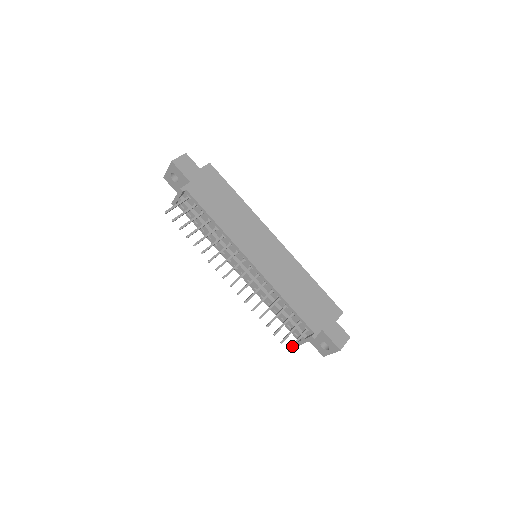
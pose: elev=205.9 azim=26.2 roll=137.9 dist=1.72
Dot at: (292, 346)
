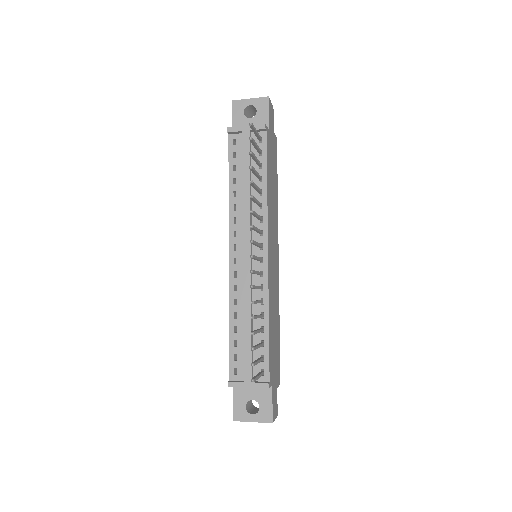
Dot at: (256, 378)
